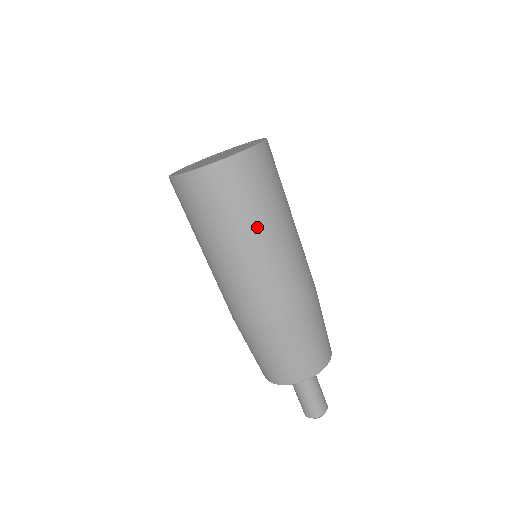
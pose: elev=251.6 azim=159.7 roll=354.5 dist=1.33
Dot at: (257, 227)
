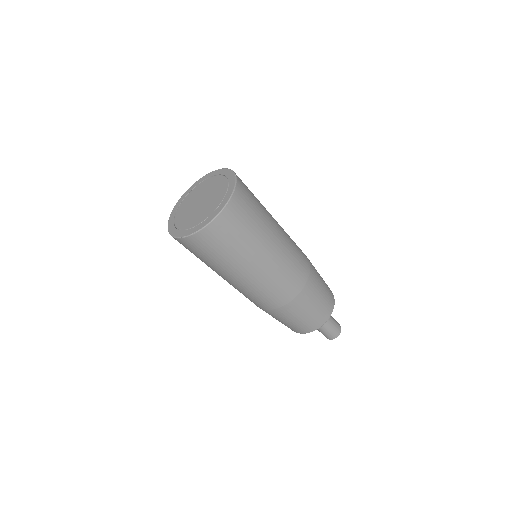
Dot at: (215, 270)
